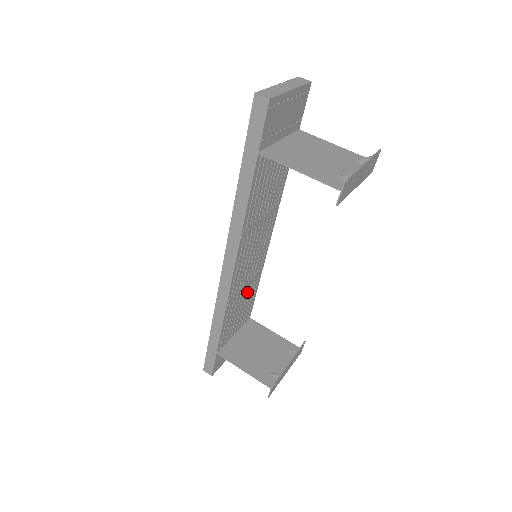
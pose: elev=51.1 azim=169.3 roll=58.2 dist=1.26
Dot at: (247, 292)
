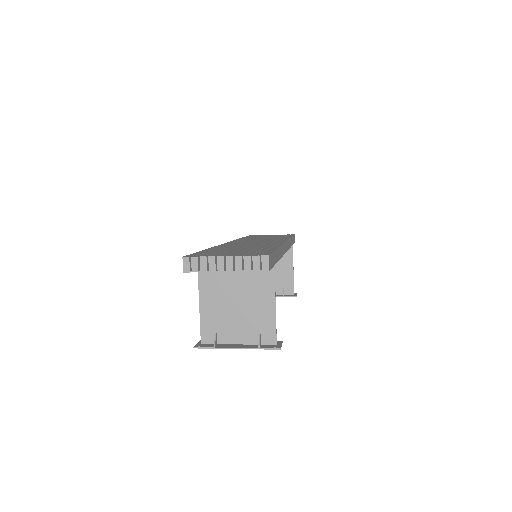
Dot at: occluded
